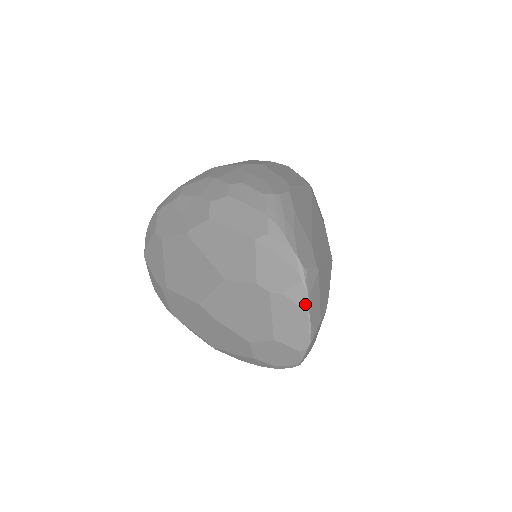
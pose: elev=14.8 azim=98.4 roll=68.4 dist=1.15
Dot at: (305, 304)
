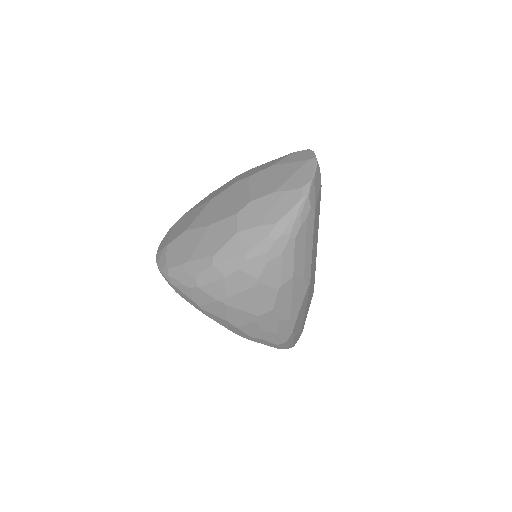
Dot at: occluded
